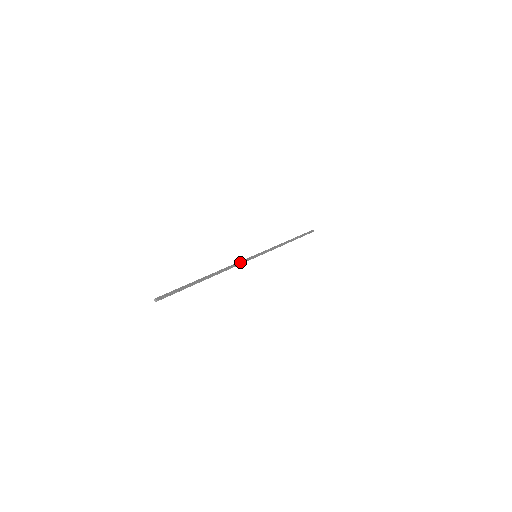
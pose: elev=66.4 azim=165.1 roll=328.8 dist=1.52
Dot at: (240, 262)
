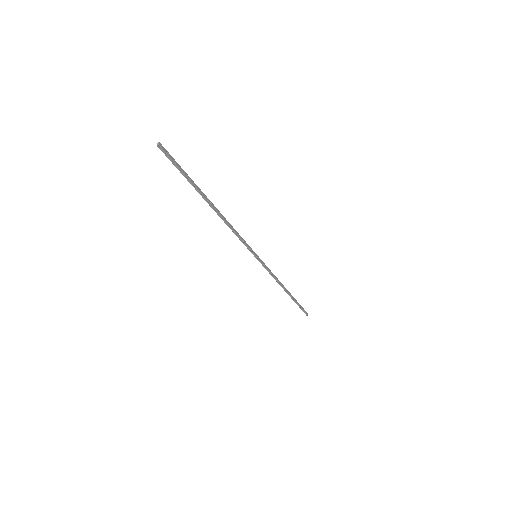
Dot at: (242, 238)
